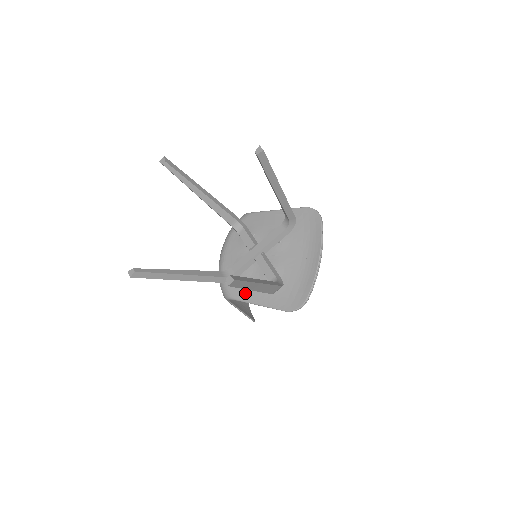
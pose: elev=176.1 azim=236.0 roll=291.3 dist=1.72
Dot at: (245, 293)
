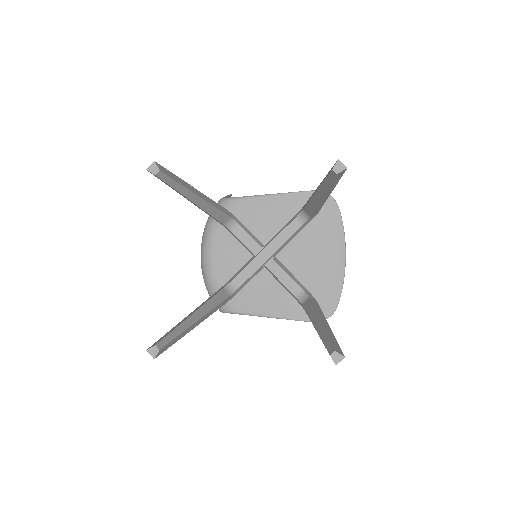
Dot at: (254, 306)
